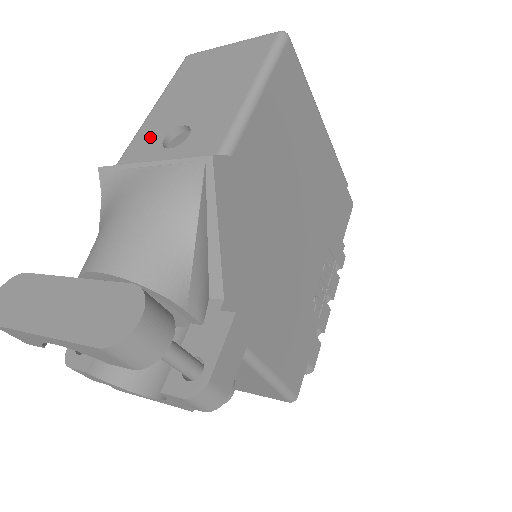
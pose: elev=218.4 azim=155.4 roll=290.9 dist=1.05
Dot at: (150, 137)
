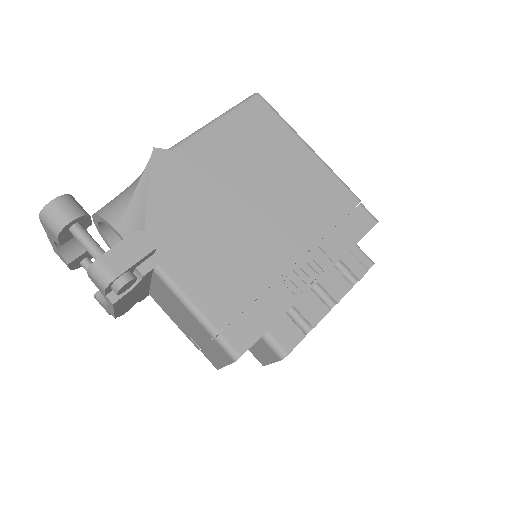
Dot at: occluded
